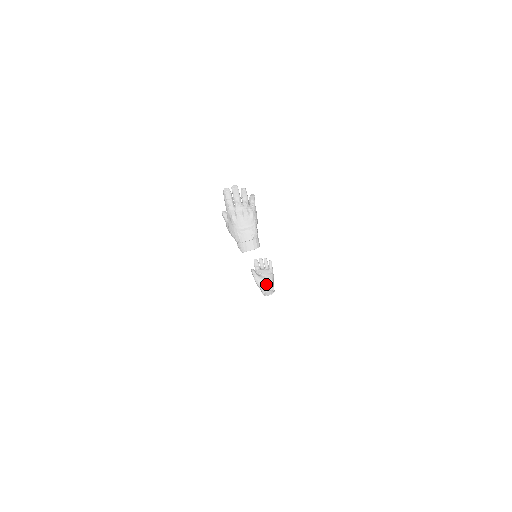
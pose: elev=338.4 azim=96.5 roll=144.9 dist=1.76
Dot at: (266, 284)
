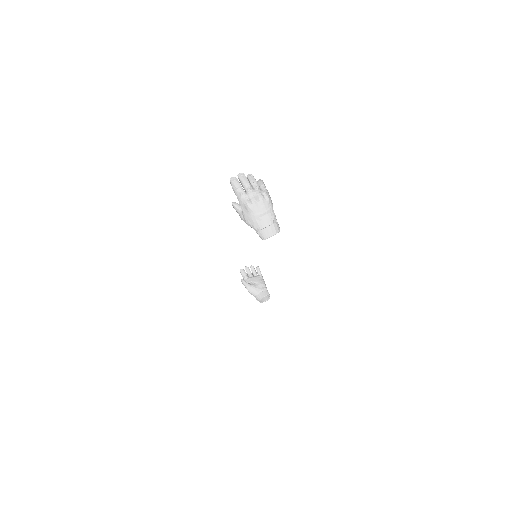
Dot at: (260, 291)
